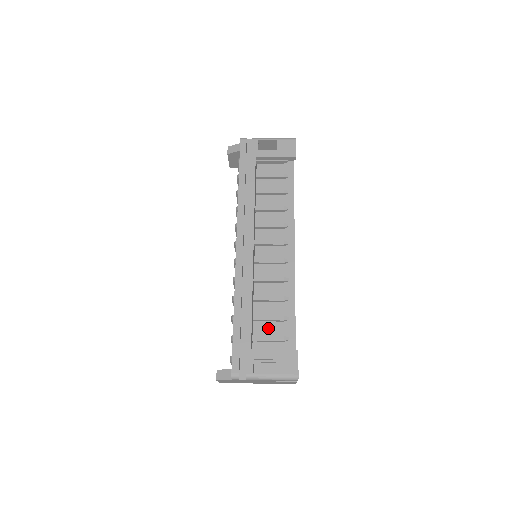
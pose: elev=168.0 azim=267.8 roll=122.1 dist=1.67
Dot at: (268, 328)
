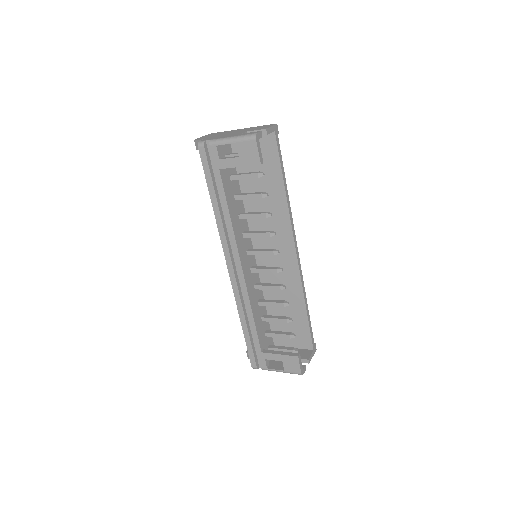
Dot at: (284, 312)
